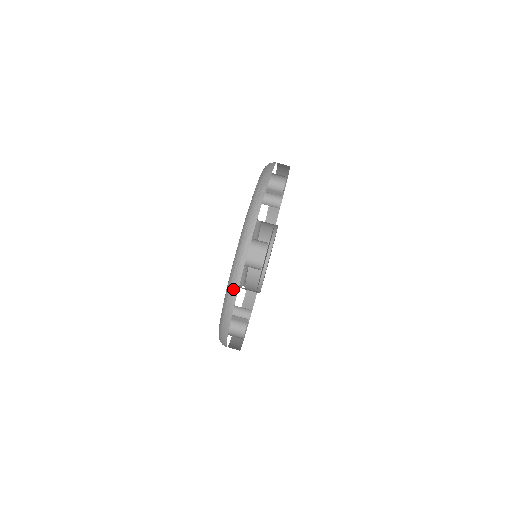
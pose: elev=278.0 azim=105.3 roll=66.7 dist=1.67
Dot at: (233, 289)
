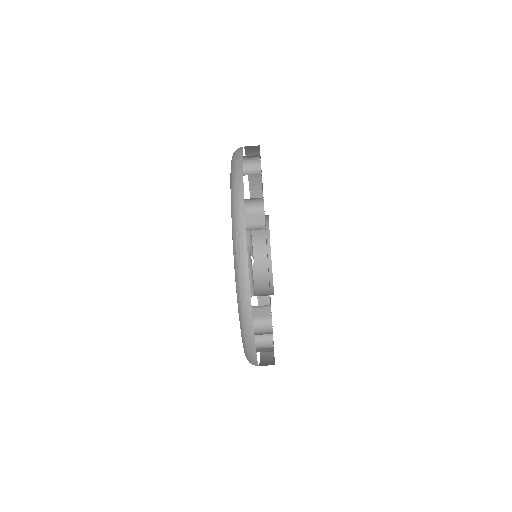
Dot at: (241, 251)
